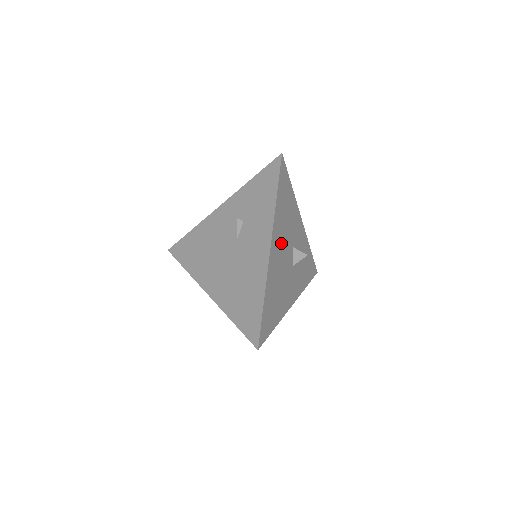
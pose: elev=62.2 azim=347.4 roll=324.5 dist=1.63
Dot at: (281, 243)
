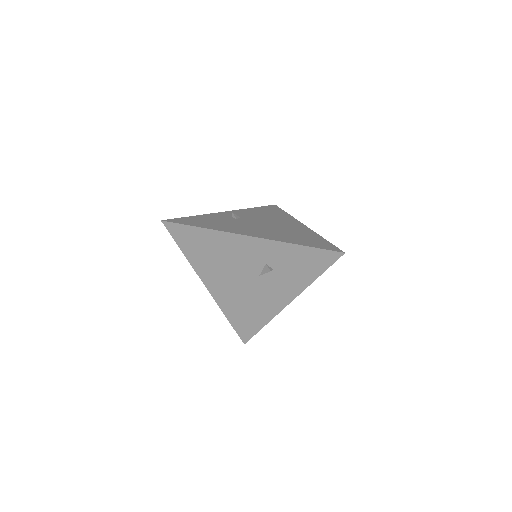
Dot at: occluded
